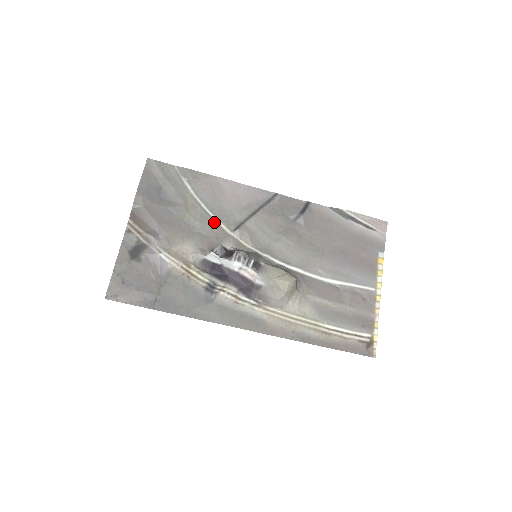
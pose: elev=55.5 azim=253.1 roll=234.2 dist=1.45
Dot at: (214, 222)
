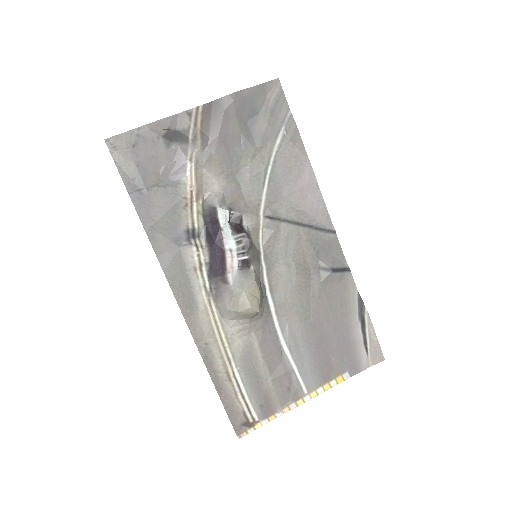
Dot at: (261, 191)
